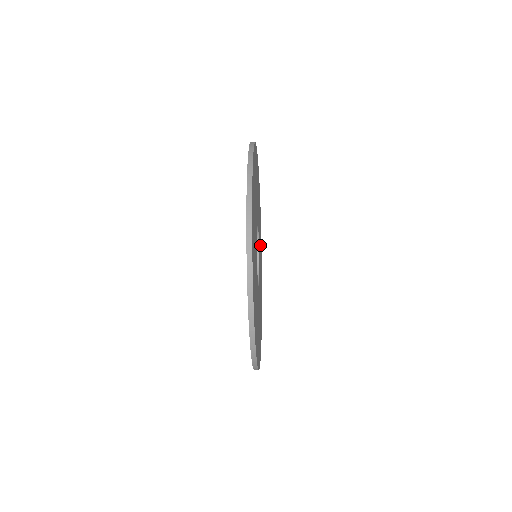
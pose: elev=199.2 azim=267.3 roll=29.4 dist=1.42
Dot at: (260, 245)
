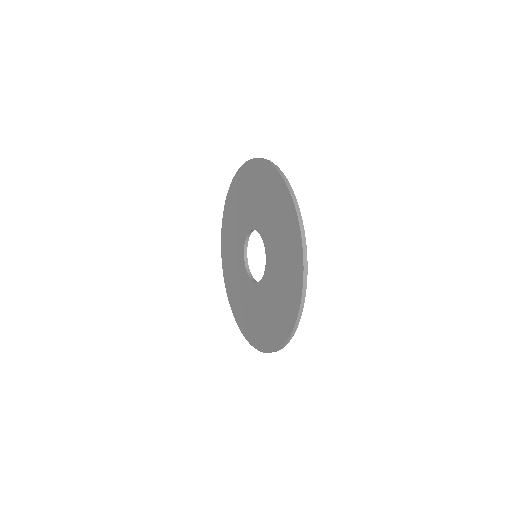
Dot at: occluded
